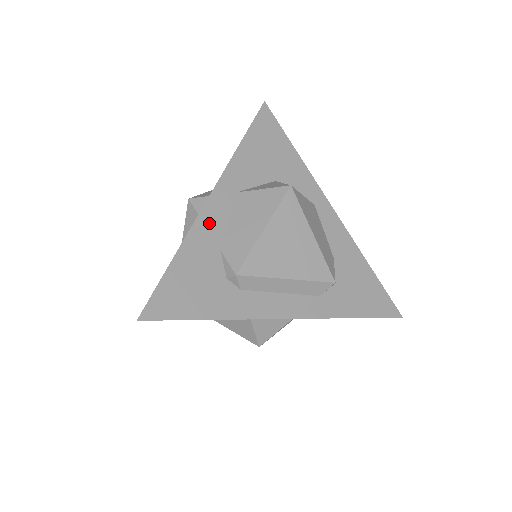
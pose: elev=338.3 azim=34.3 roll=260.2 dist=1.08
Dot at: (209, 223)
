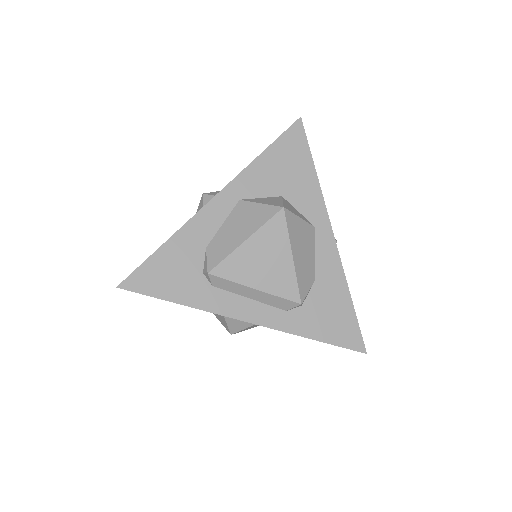
Dot at: (204, 222)
